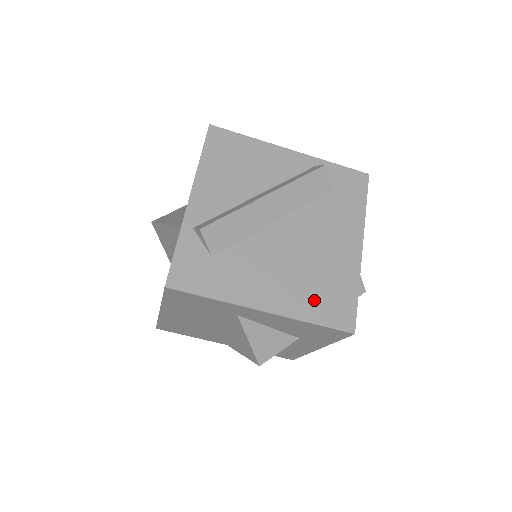
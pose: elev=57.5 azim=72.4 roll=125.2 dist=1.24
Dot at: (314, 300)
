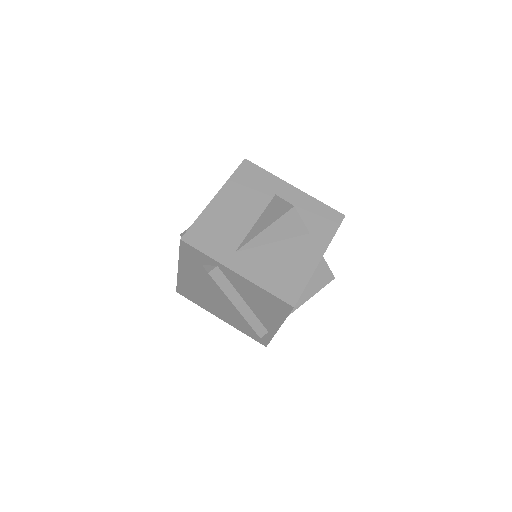
Dot at: occluded
